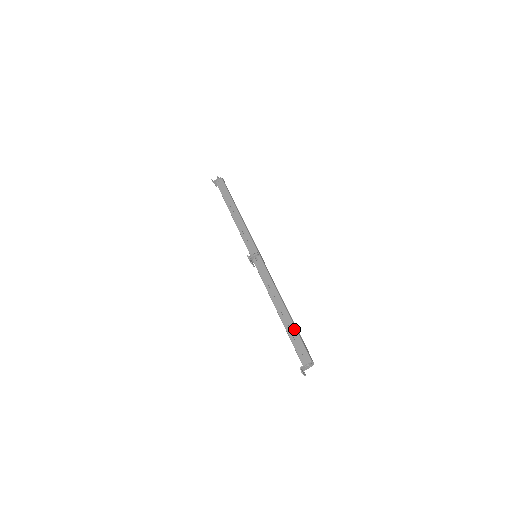
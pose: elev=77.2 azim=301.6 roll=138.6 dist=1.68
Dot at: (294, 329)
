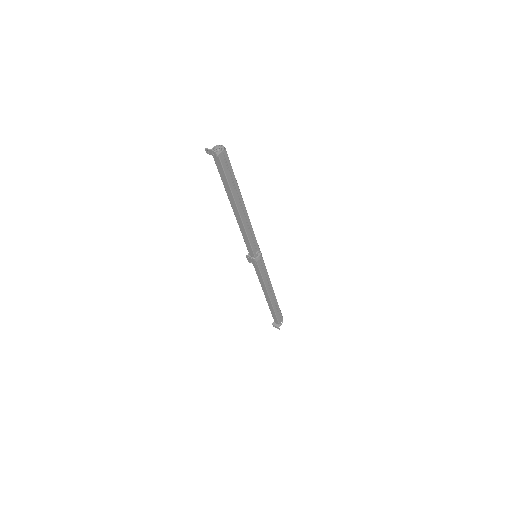
Dot at: occluded
